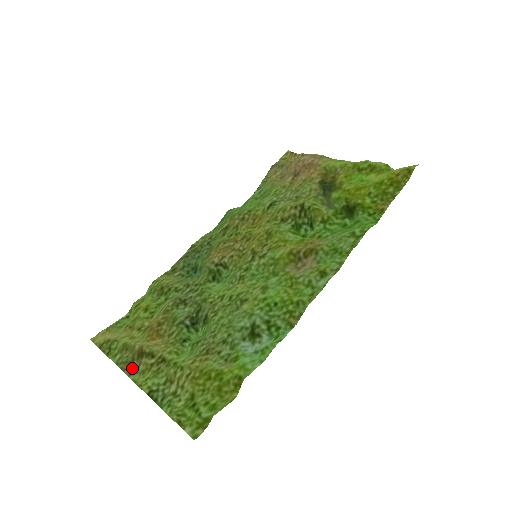
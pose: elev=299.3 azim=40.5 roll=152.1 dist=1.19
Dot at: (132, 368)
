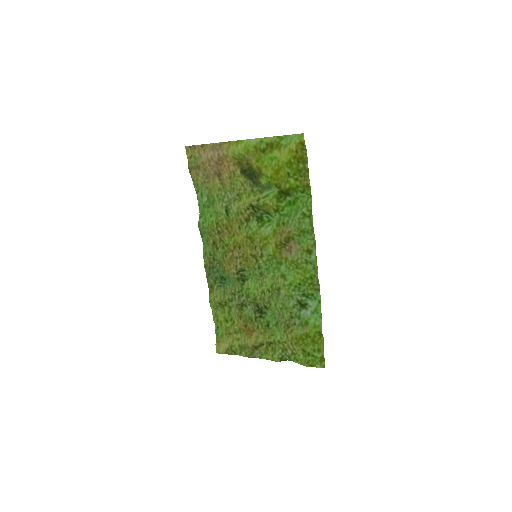
Dot at: (257, 354)
